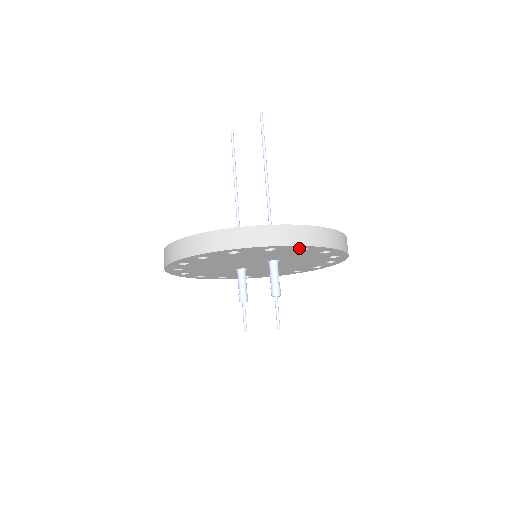
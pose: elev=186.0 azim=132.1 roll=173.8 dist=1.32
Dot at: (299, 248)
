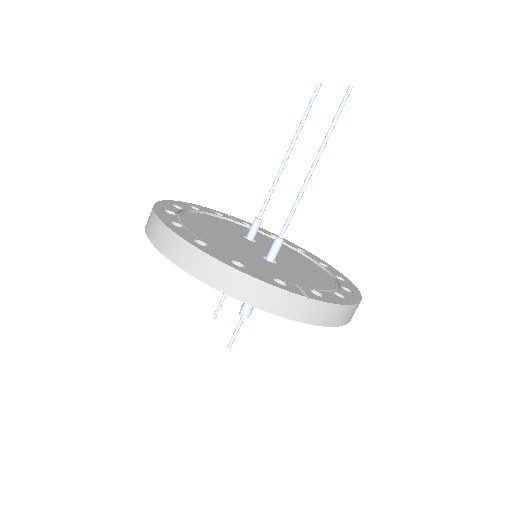
Dot at: occluded
